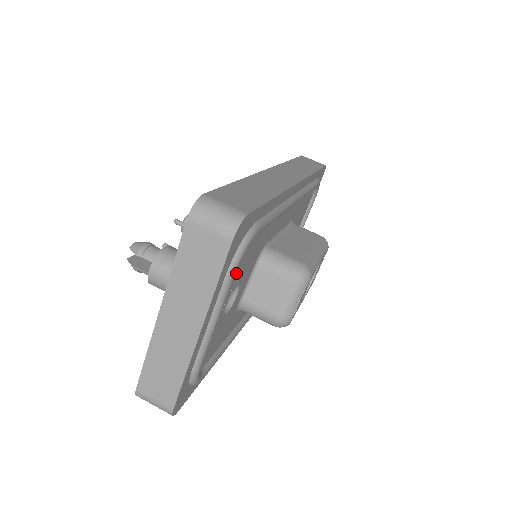
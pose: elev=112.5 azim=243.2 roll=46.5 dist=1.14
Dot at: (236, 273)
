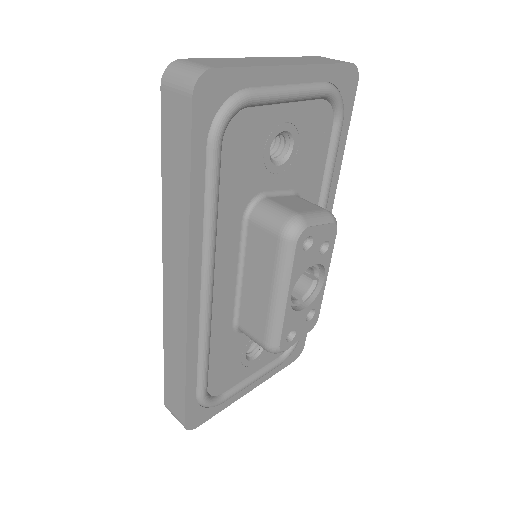
Dot at: (311, 122)
